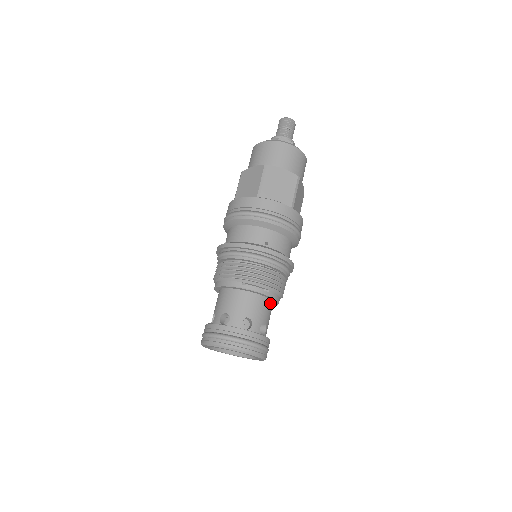
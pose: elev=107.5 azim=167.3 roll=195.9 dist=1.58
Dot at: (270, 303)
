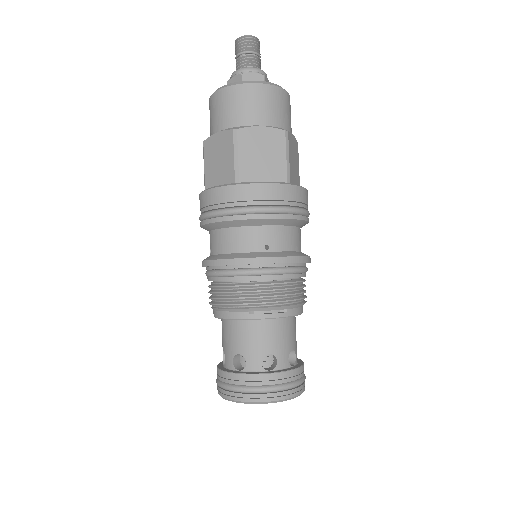
Dot at: (292, 320)
